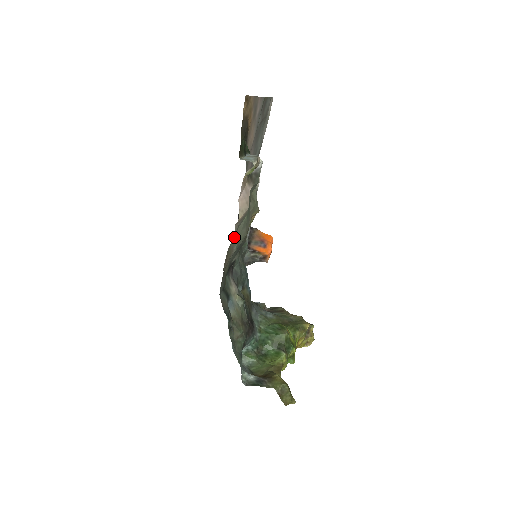
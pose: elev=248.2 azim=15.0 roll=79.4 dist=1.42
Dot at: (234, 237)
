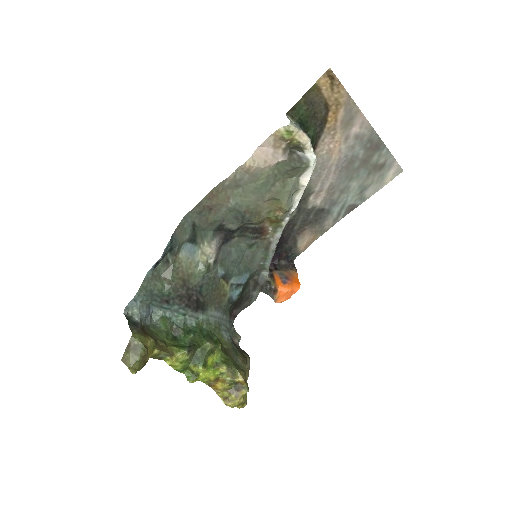
Dot at: (234, 183)
